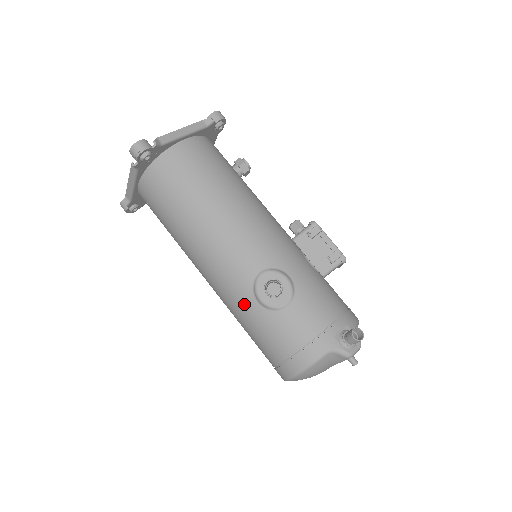
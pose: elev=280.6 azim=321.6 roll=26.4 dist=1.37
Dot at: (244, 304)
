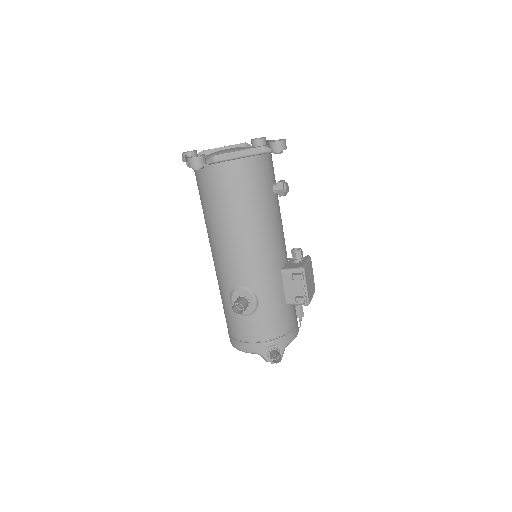
Dot at: (223, 293)
